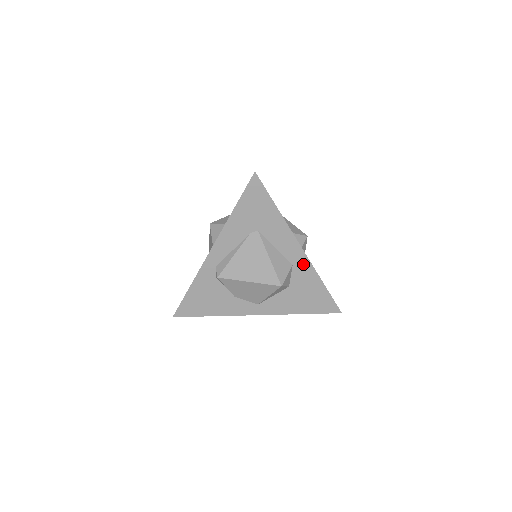
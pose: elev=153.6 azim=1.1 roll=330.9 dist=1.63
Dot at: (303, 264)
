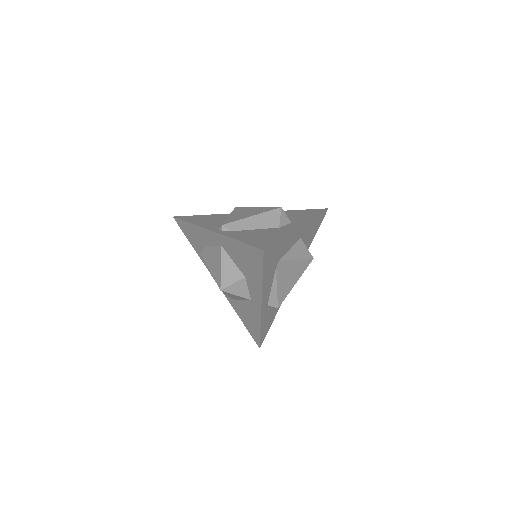
Dot at: (305, 229)
